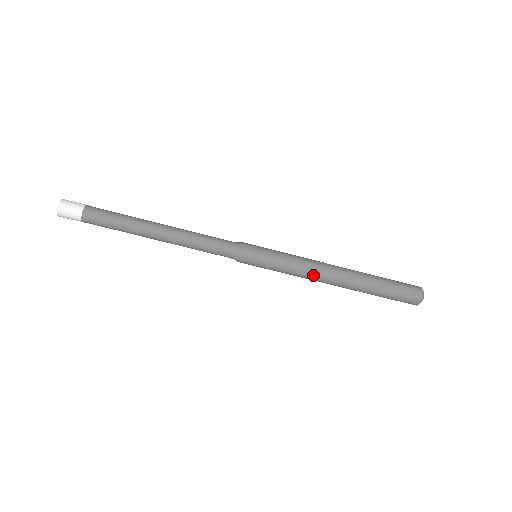
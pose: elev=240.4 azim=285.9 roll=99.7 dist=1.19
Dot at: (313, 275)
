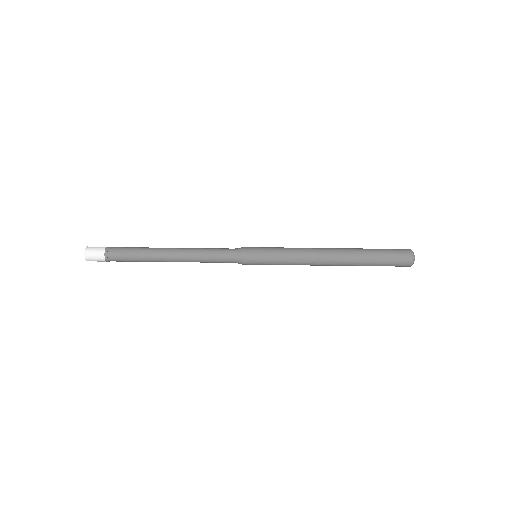
Dot at: (309, 259)
